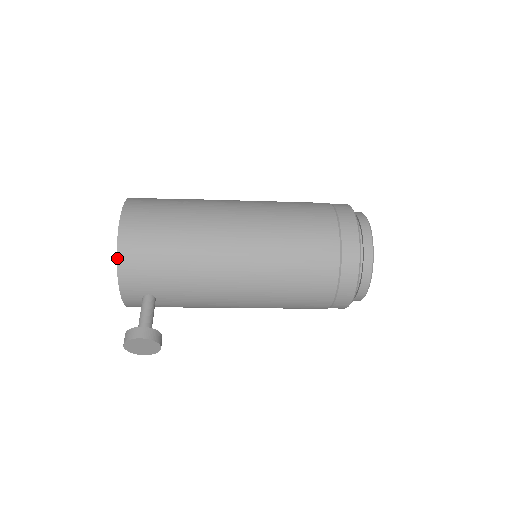
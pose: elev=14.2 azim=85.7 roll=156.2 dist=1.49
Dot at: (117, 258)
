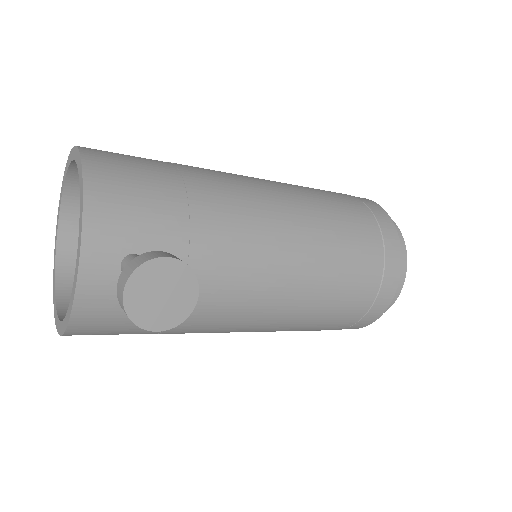
Dot at: (83, 178)
